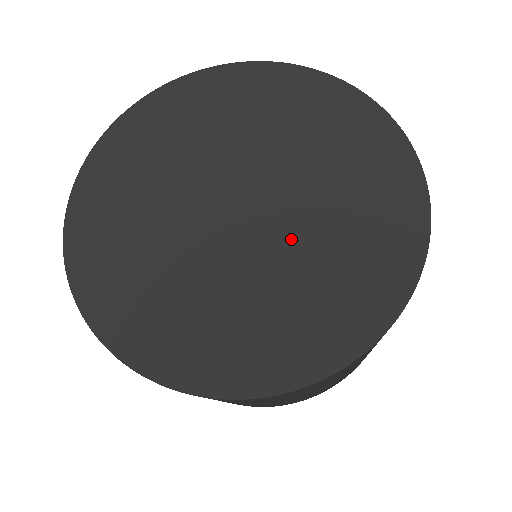
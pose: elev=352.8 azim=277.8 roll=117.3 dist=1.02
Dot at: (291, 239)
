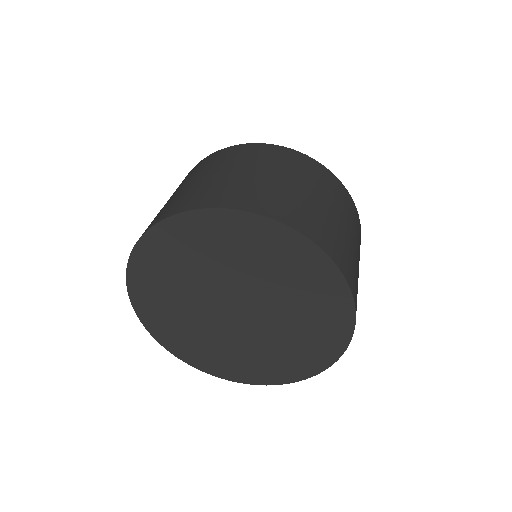
Dot at: (271, 329)
